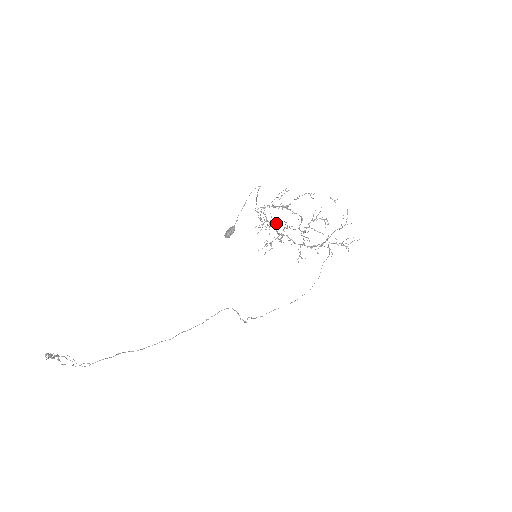
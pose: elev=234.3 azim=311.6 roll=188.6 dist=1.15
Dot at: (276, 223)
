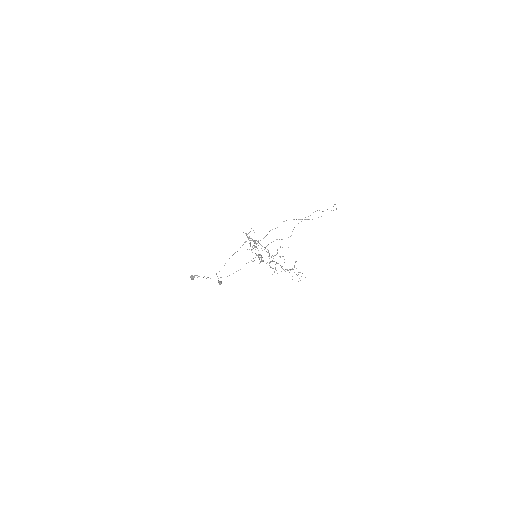
Dot at: (256, 247)
